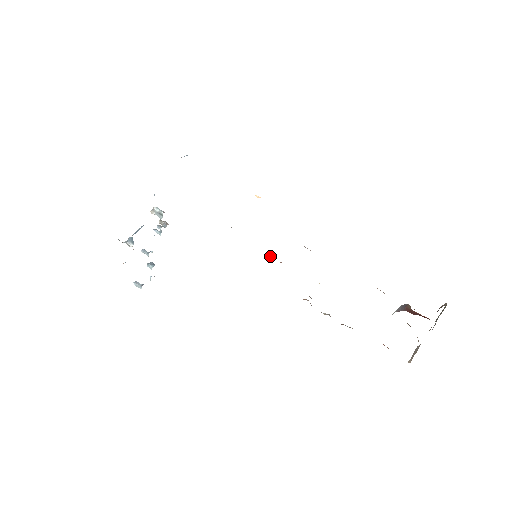
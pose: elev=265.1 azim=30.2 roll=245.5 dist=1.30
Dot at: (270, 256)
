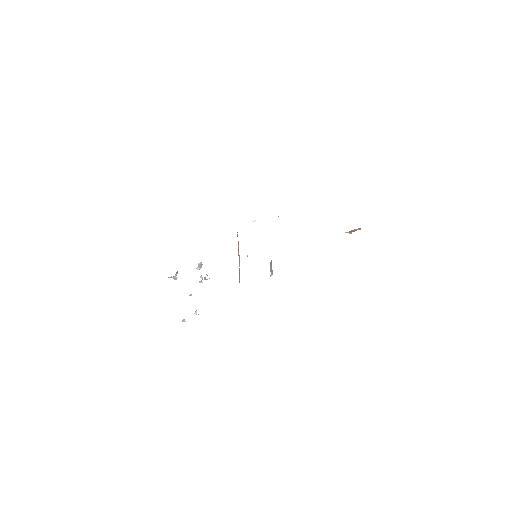
Dot at: occluded
